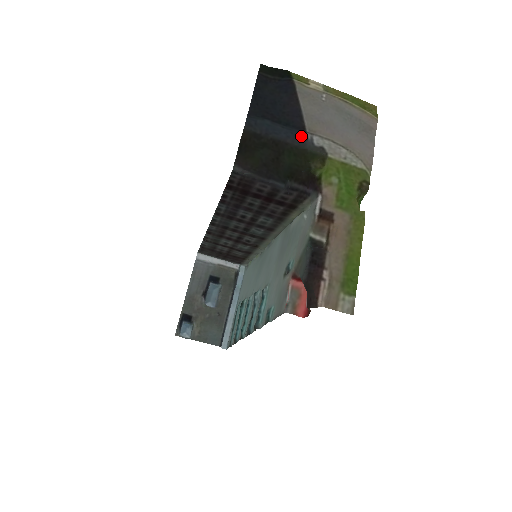
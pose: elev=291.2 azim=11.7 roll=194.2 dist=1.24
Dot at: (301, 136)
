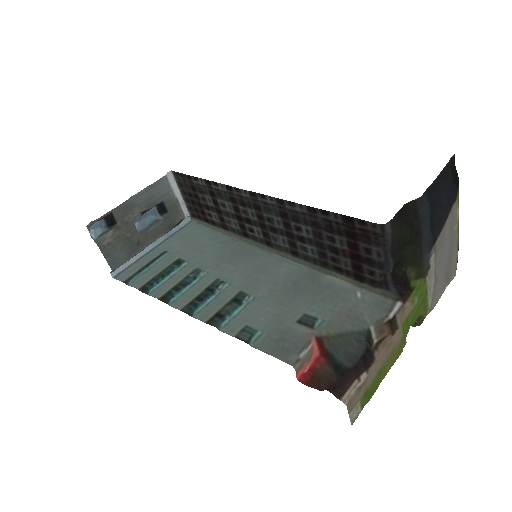
Dot at: (430, 245)
